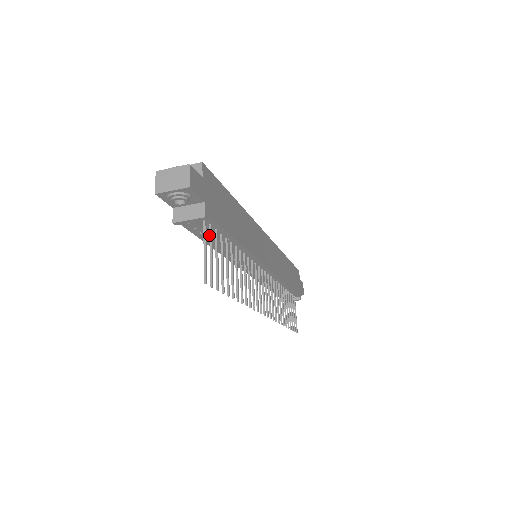
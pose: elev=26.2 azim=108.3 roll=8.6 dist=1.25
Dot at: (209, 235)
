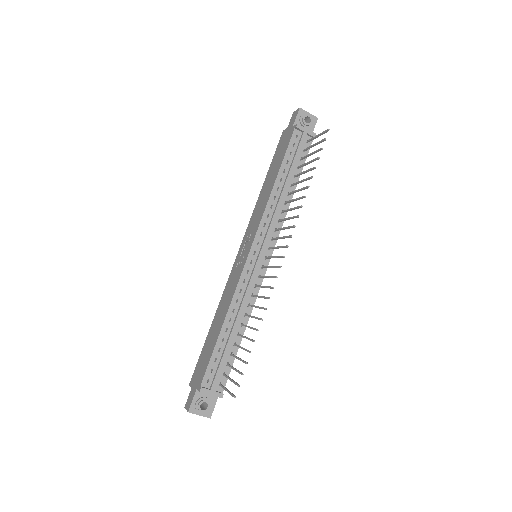
Dot at: (307, 147)
